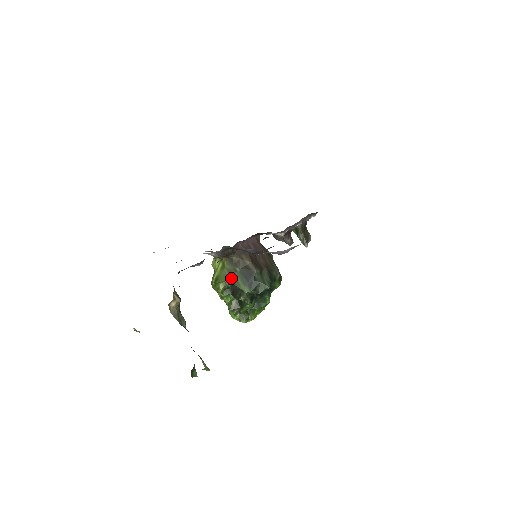
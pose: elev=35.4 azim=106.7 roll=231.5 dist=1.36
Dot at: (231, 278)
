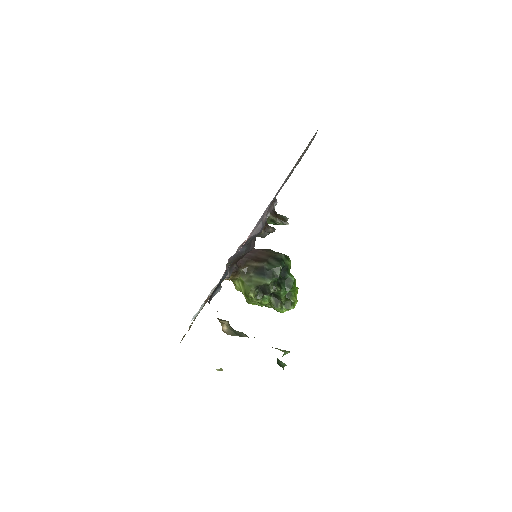
Dot at: (253, 284)
